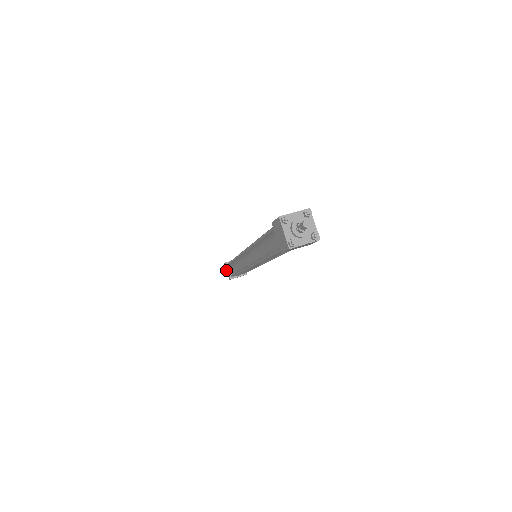
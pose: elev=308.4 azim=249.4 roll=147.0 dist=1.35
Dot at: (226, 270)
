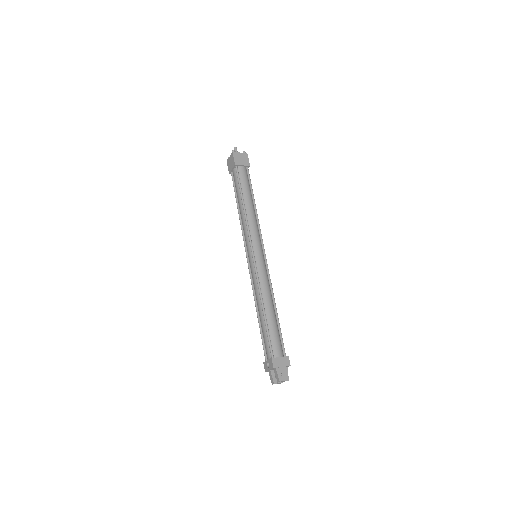
Dot at: (268, 370)
